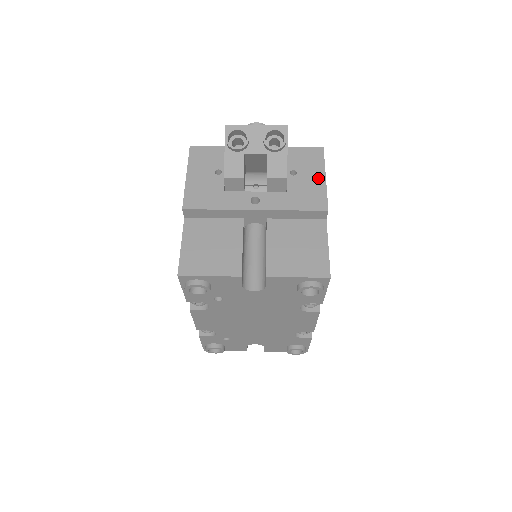
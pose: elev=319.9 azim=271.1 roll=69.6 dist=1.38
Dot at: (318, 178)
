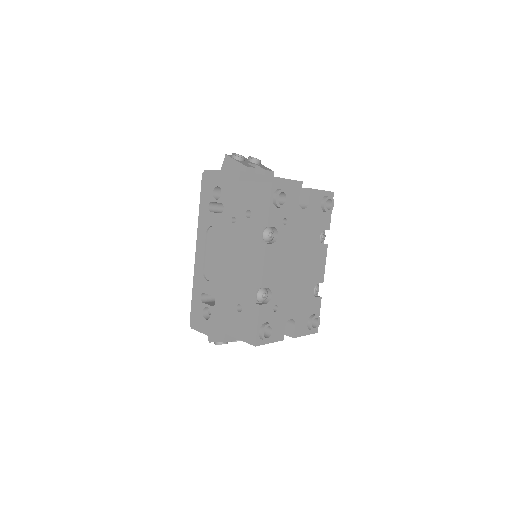
Dot at: occluded
